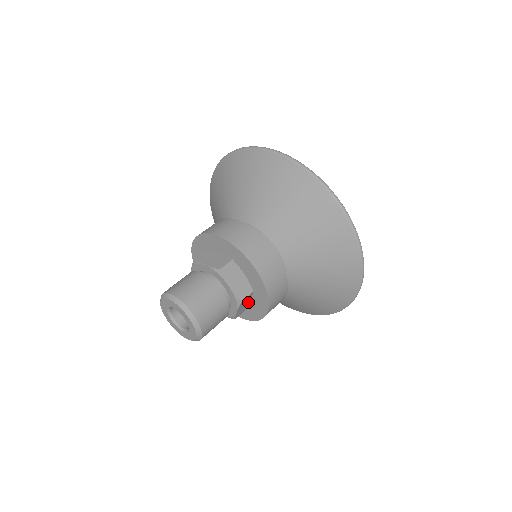
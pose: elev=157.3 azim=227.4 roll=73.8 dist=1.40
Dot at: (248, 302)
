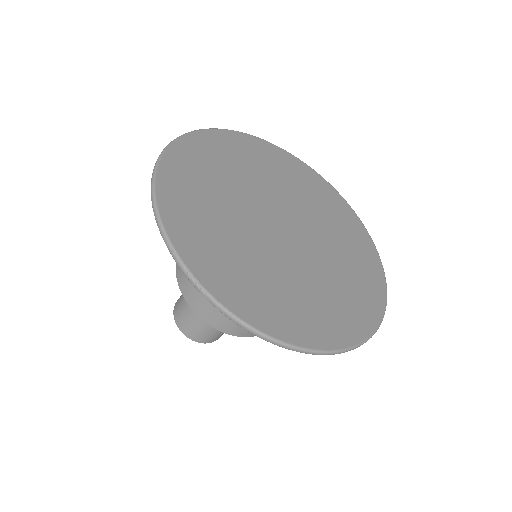
Dot at: occluded
